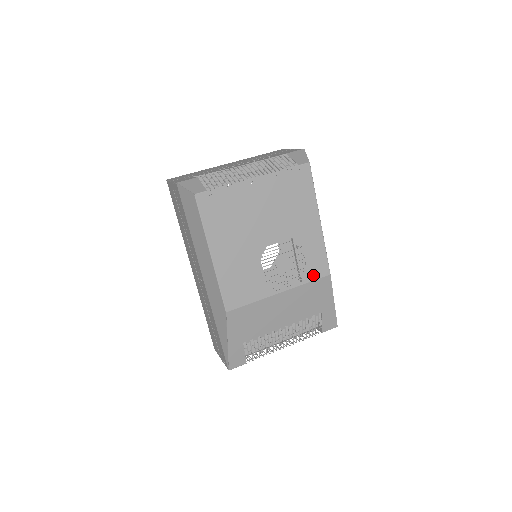
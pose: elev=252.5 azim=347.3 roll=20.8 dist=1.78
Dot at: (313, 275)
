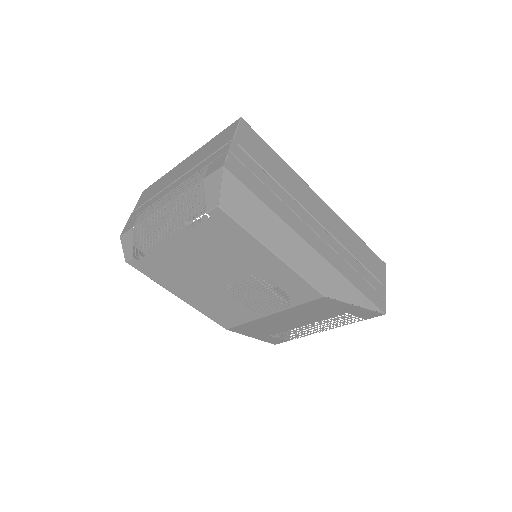
Dot at: (301, 299)
